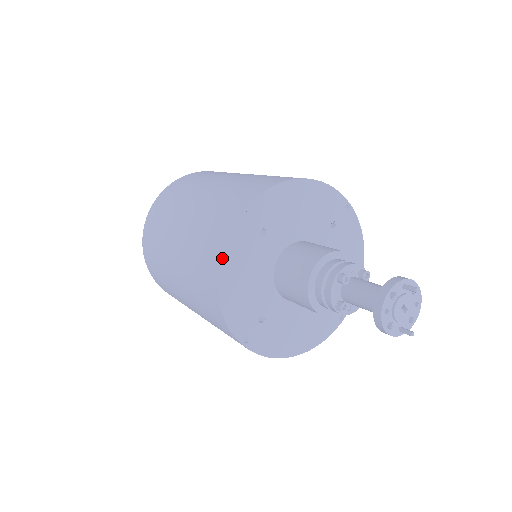
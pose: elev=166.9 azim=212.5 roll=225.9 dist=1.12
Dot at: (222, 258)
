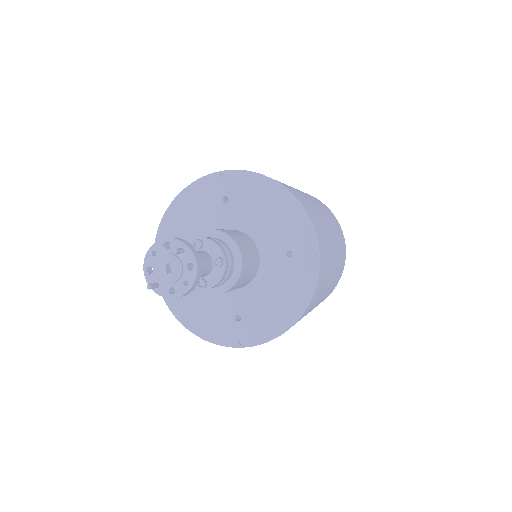
Dot at: (185, 190)
